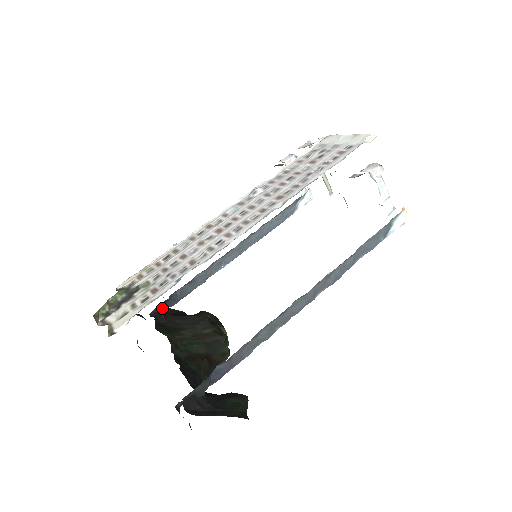
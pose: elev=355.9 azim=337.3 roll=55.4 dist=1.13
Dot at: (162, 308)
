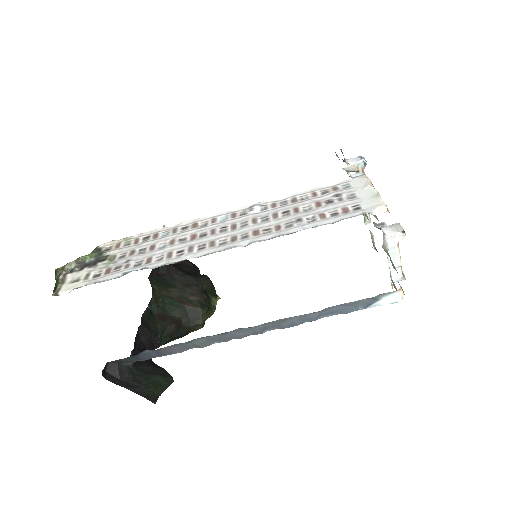
Dot at: occluded
